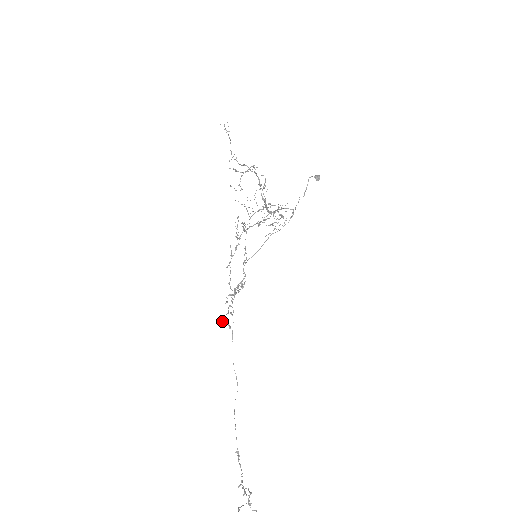
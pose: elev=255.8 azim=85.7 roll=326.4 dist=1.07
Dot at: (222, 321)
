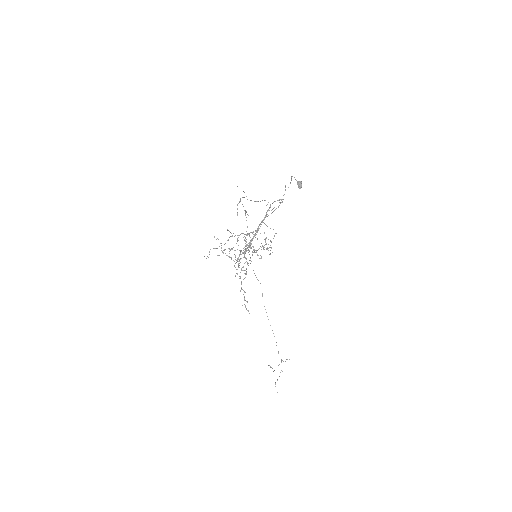
Dot at: occluded
